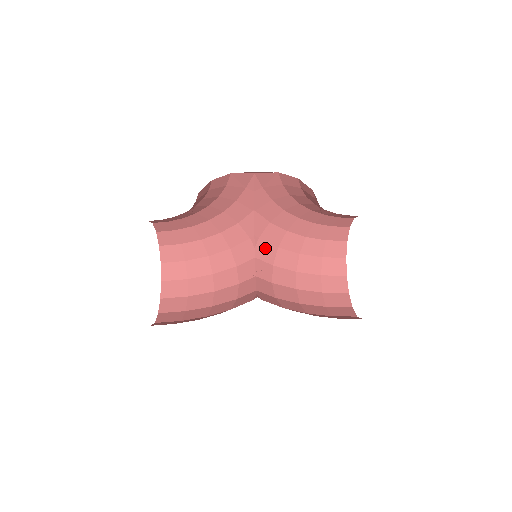
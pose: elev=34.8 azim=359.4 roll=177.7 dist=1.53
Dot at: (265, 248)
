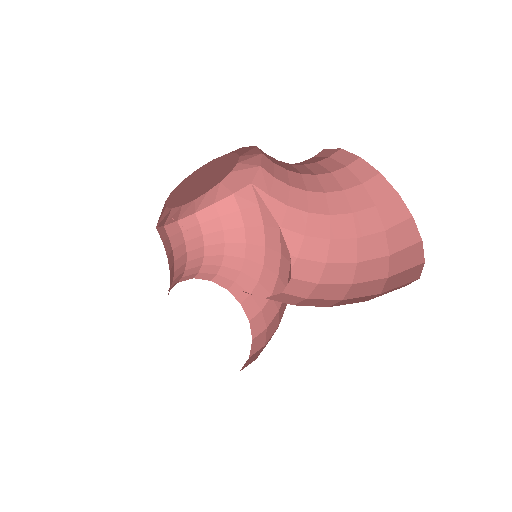
Dot at: (306, 267)
